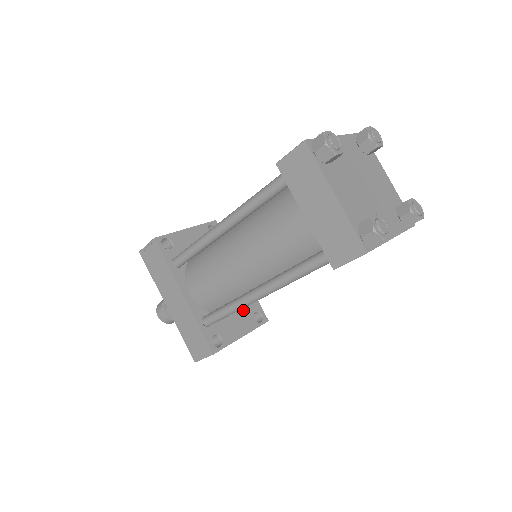
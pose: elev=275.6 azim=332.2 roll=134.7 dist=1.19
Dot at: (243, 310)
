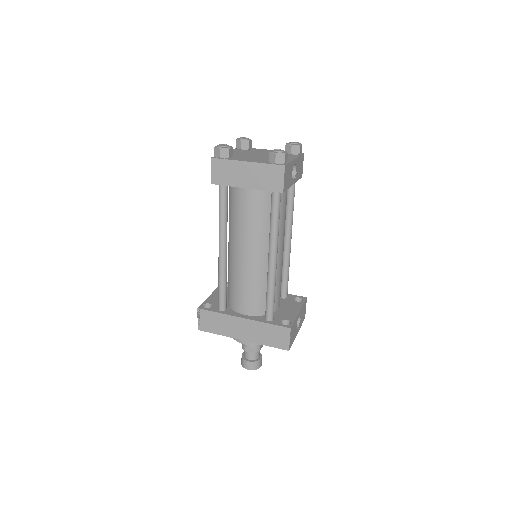
Dot at: (285, 303)
